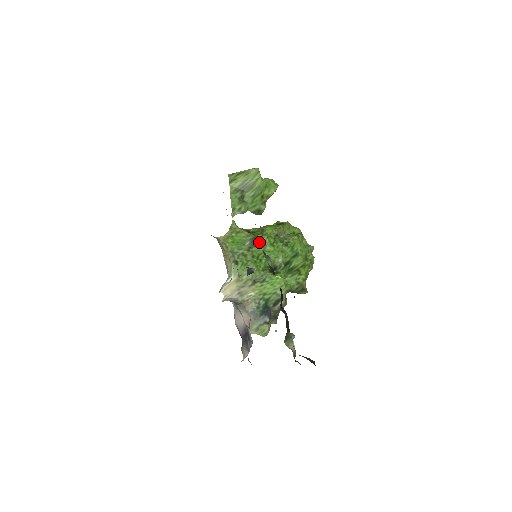
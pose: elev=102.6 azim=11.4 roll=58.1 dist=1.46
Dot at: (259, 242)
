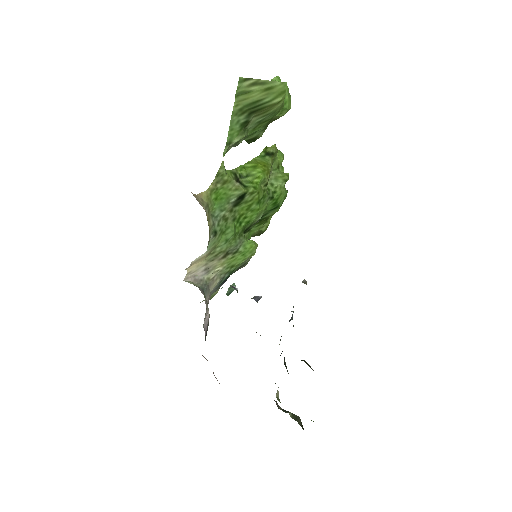
Dot at: (247, 199)
